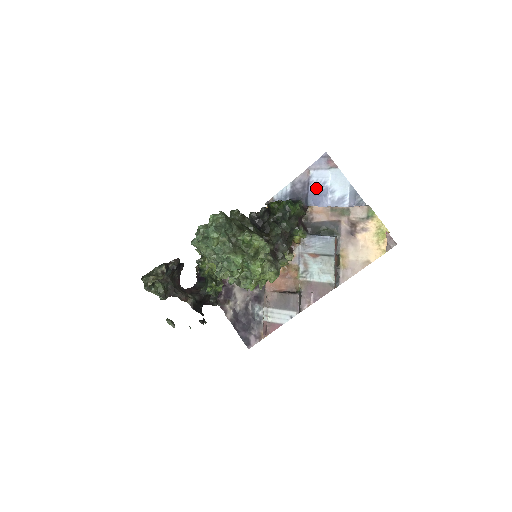
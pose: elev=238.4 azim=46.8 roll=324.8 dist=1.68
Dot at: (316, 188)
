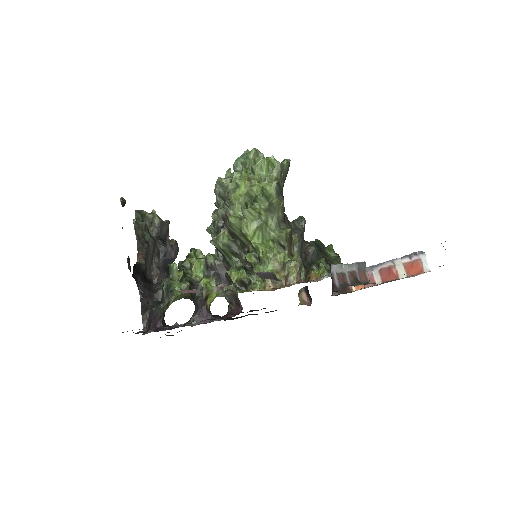
Dot at: occluded
